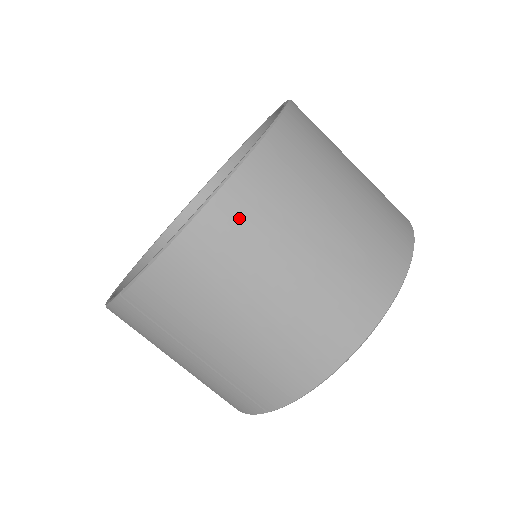
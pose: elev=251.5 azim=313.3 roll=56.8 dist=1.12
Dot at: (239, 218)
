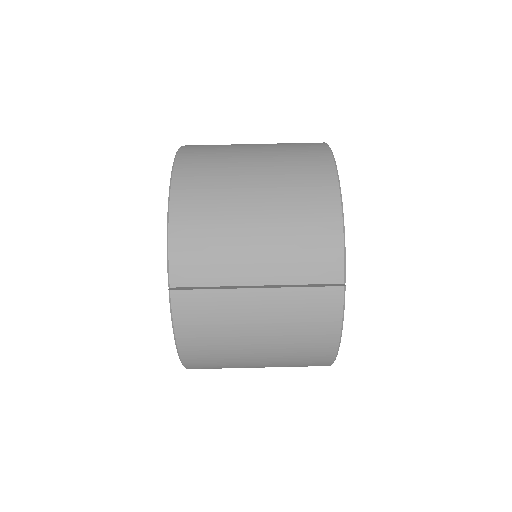
Dot at: (197, 173)
